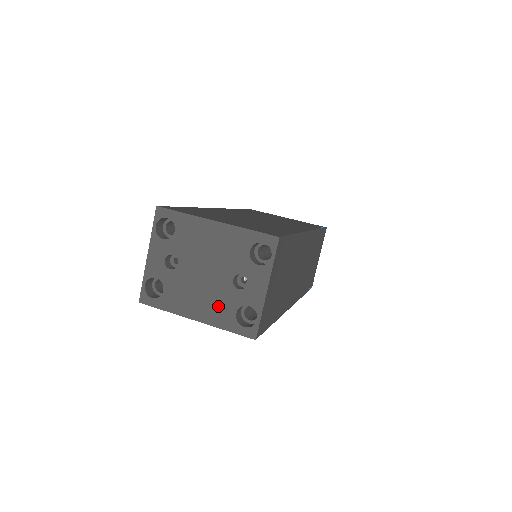
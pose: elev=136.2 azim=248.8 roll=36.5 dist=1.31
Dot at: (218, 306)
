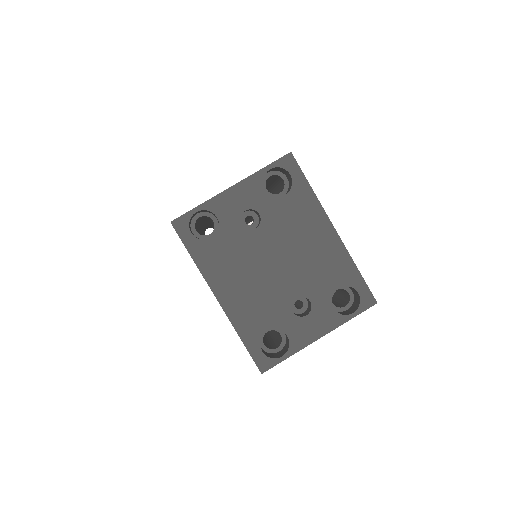
Dot at: (256, 308)
